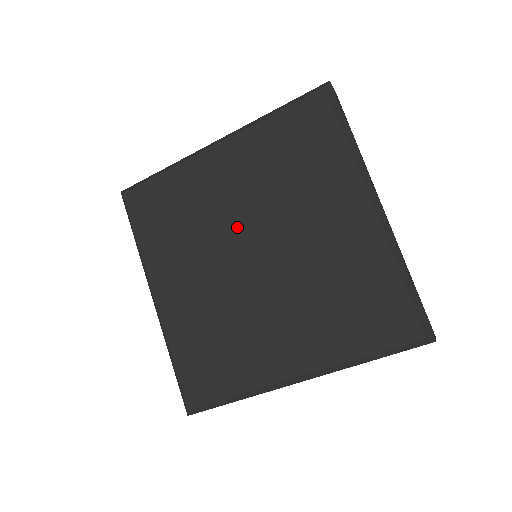
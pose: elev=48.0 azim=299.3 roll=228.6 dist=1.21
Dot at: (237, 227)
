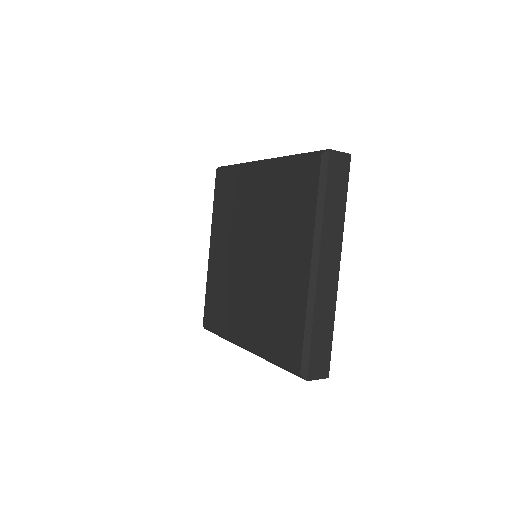
Dot at: (251, 231)
